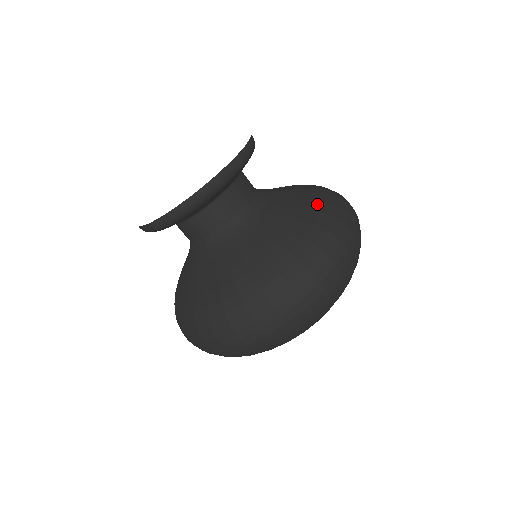
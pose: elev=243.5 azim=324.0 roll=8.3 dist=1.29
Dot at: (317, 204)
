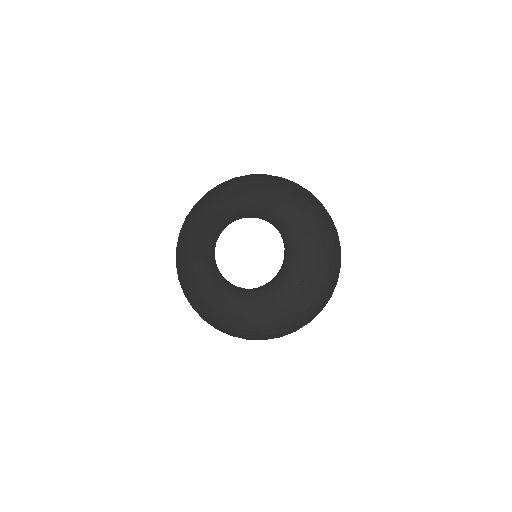
Dot at: (295, 315)
